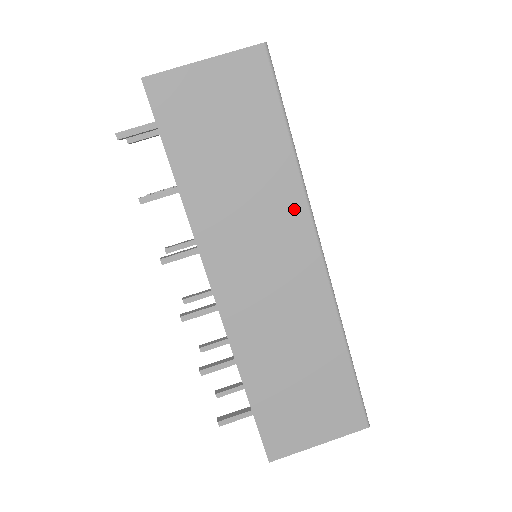
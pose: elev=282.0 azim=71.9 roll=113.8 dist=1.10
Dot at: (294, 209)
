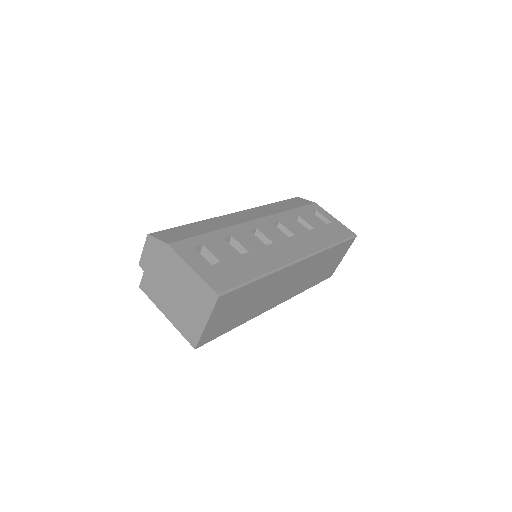
Dot at: (280, 275)
